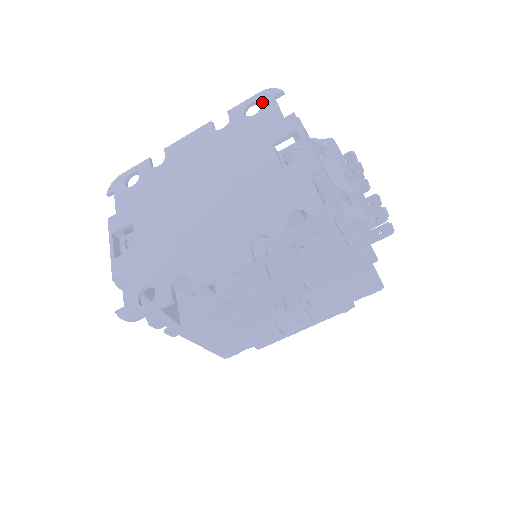
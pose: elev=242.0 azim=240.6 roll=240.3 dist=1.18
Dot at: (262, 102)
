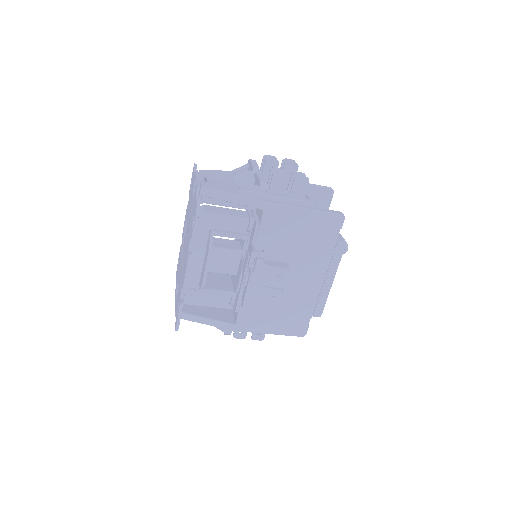
Dot at: (192, 177)
